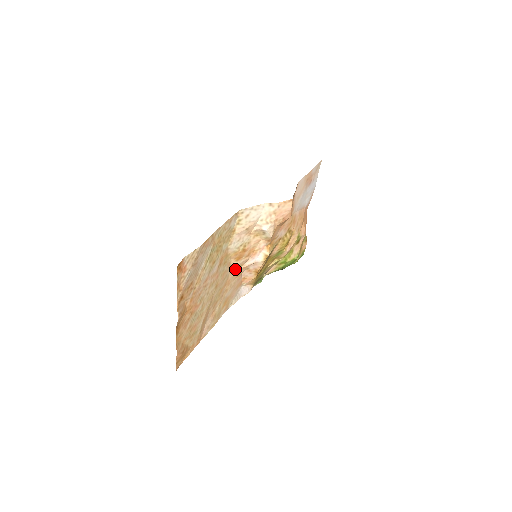
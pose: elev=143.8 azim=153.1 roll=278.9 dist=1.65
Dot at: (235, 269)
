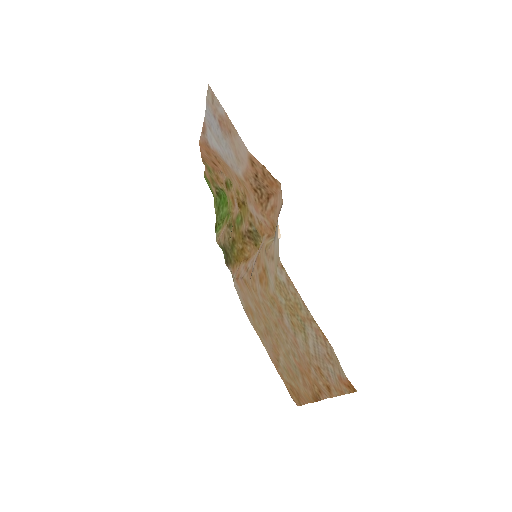
Dot at: (253, 287)
